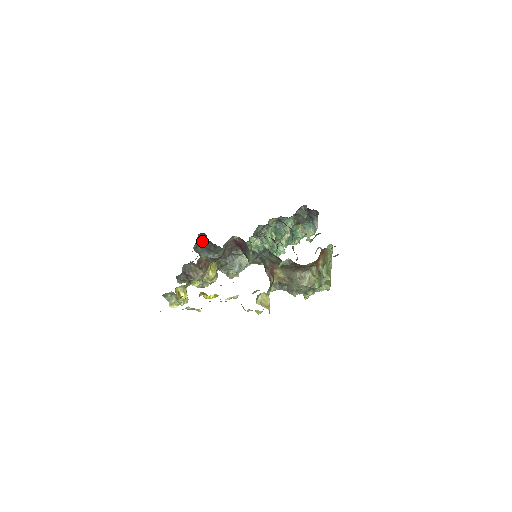
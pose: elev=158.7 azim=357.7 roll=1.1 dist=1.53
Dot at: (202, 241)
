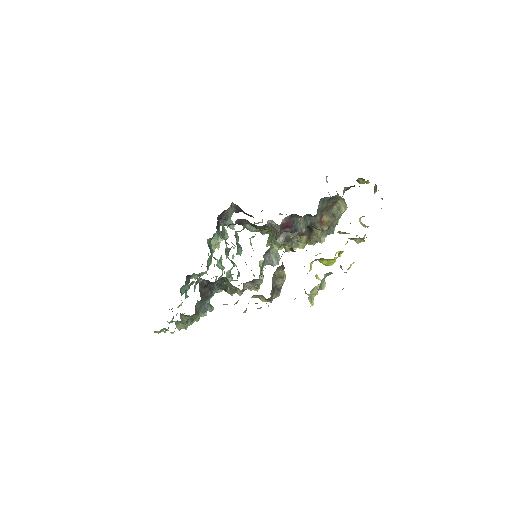
Dot at: (200, 293)
